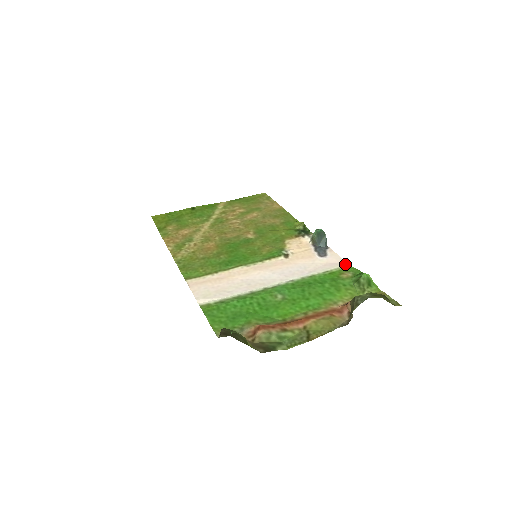
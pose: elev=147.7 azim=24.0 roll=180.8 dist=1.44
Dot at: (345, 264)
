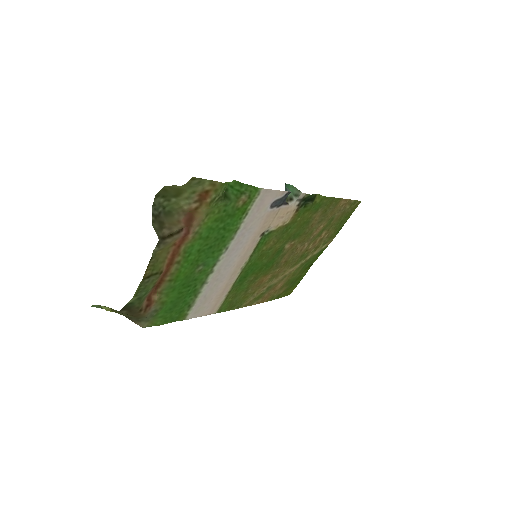
Dot at: (263, 192)
